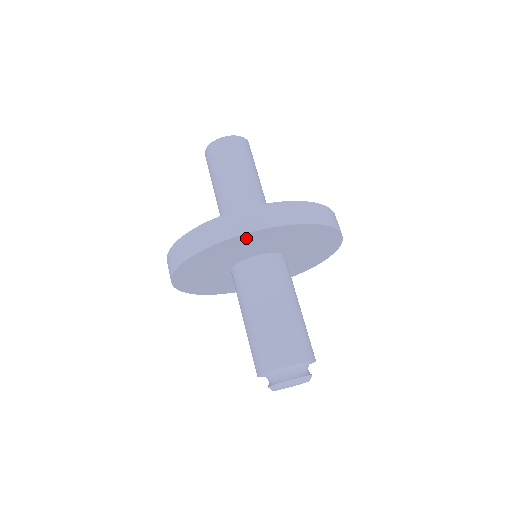
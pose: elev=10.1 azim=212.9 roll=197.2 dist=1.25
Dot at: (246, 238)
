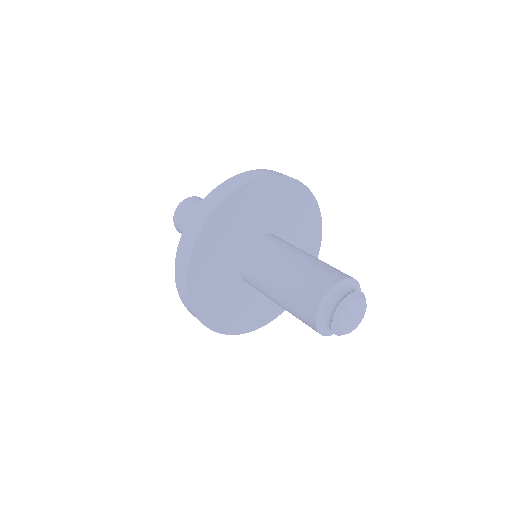
Dot at: (254, 191)
